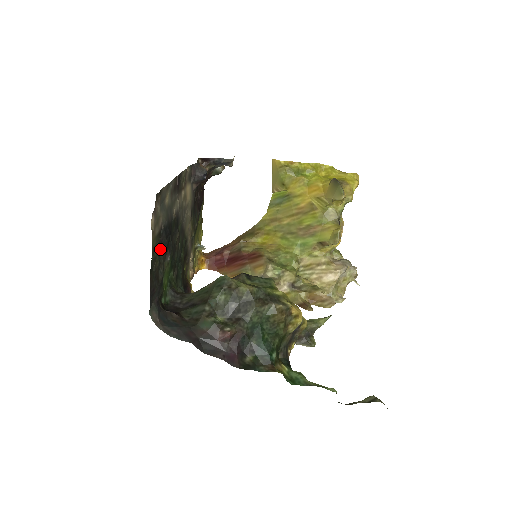
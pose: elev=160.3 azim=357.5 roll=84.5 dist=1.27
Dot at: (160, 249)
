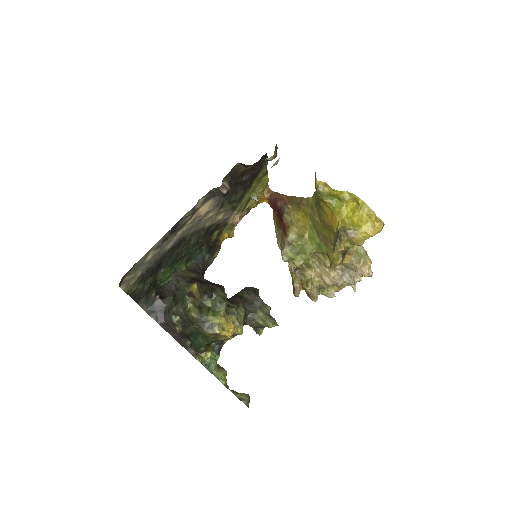
Dot at: (144, 279)
